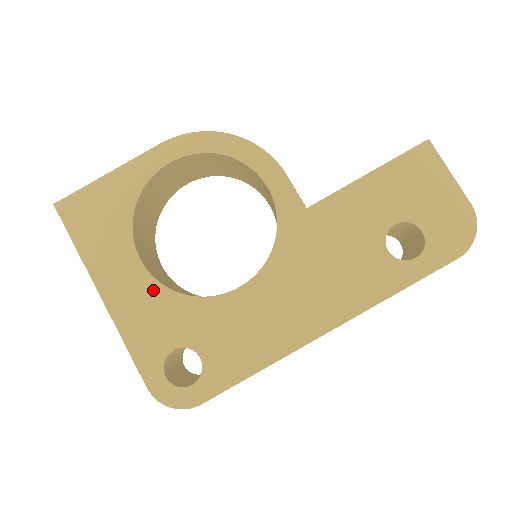
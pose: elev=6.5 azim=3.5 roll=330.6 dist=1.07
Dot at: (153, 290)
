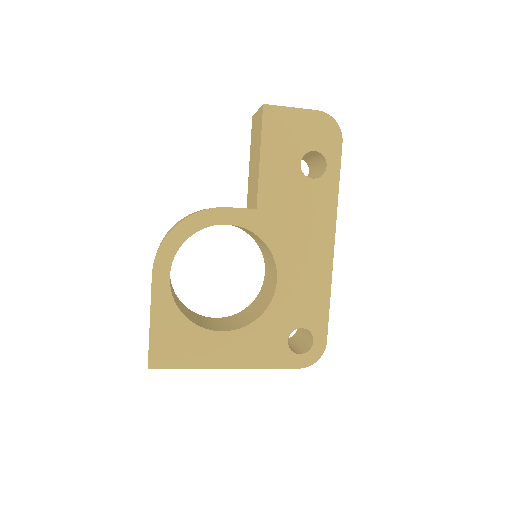
Dot at: (245, 334)
